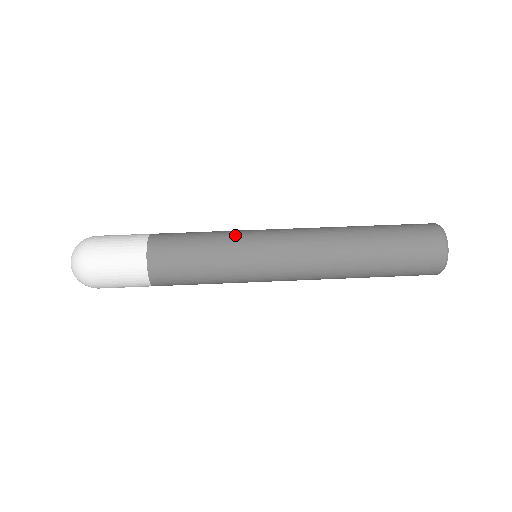
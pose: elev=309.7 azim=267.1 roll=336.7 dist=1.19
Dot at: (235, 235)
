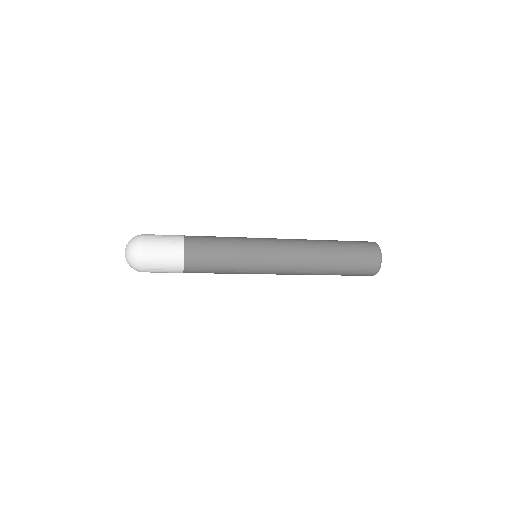
Dot at: occluded
